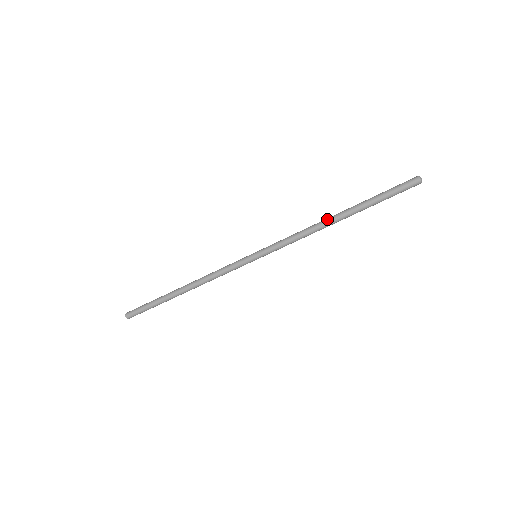
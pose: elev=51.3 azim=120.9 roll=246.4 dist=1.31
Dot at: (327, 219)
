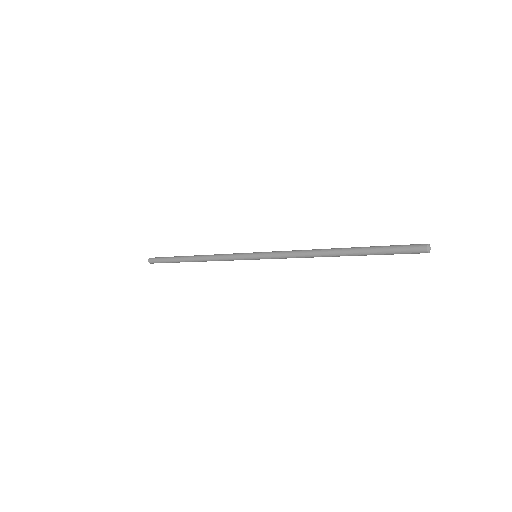
Dot at: (324, 251)
